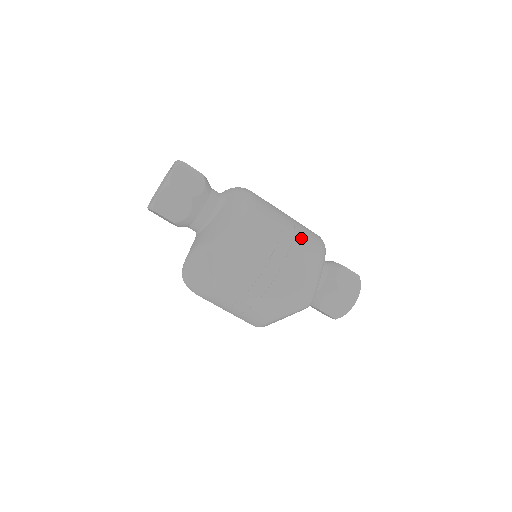
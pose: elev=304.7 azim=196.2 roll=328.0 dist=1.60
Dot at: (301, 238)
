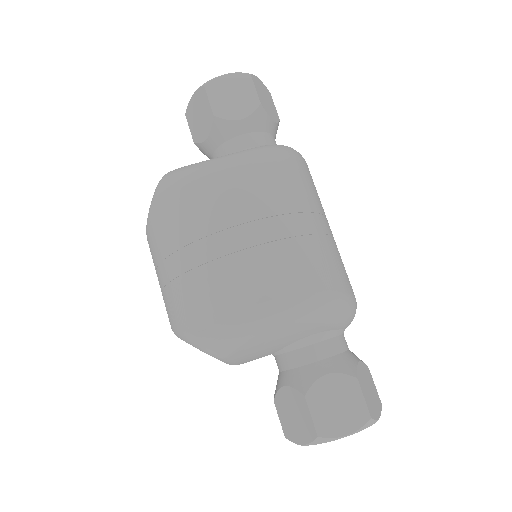
Dot at: (279, 256)
